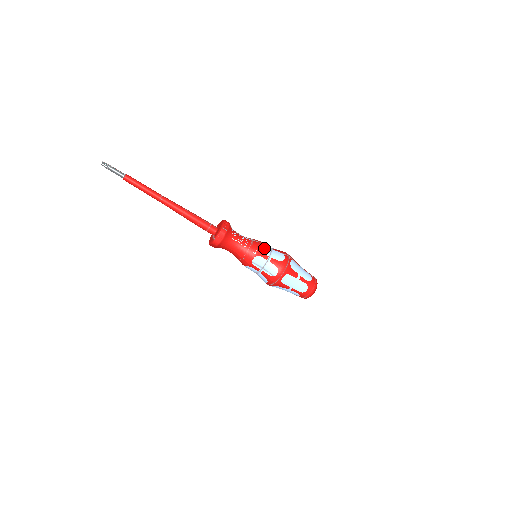
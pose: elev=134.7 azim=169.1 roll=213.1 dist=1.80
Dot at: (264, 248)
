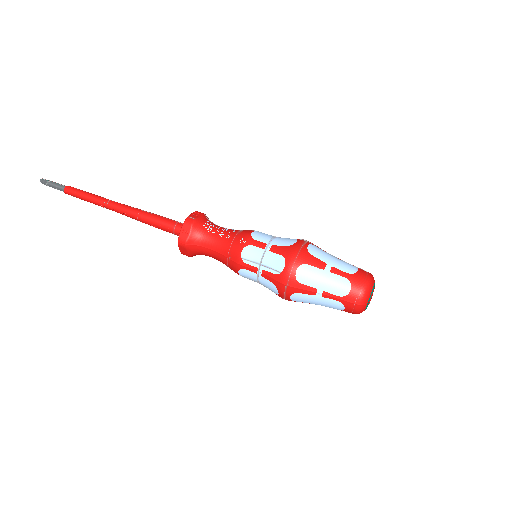
Dot at: (260, 235)
